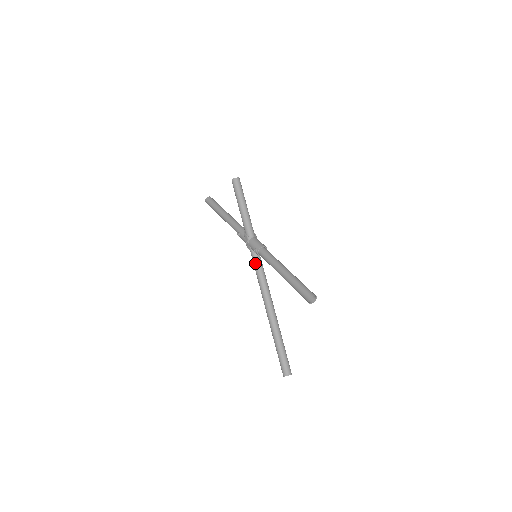
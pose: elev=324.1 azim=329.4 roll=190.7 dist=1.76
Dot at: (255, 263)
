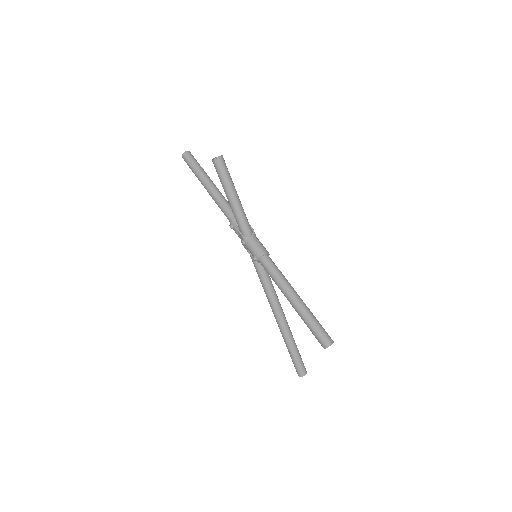
Dot at: (256, 266)
